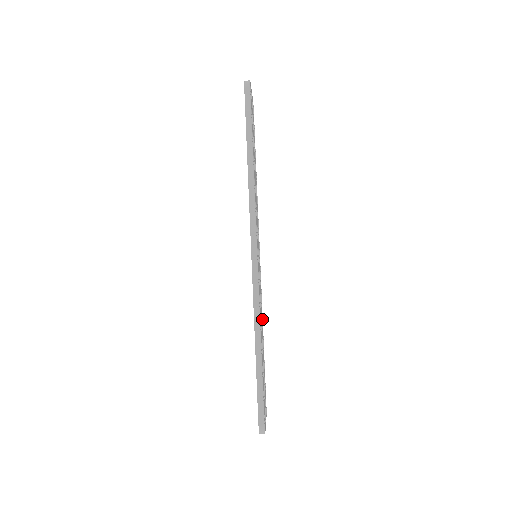
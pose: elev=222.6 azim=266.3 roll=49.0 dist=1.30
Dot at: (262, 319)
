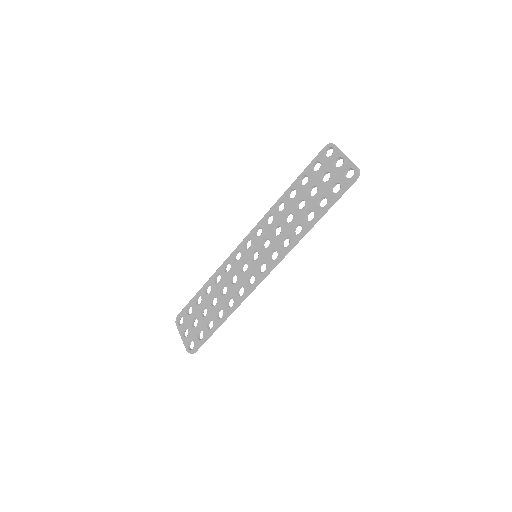
Dot at: (218, 275)
